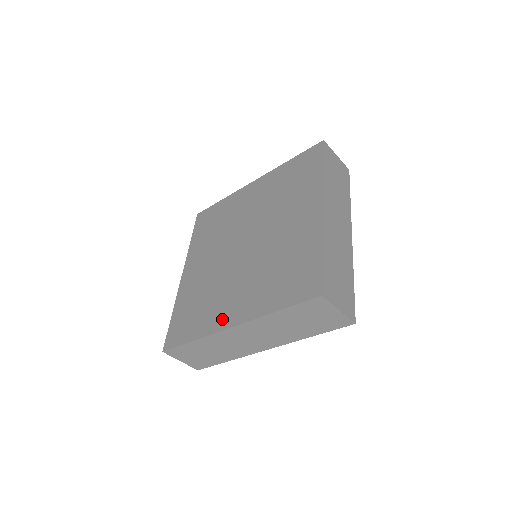
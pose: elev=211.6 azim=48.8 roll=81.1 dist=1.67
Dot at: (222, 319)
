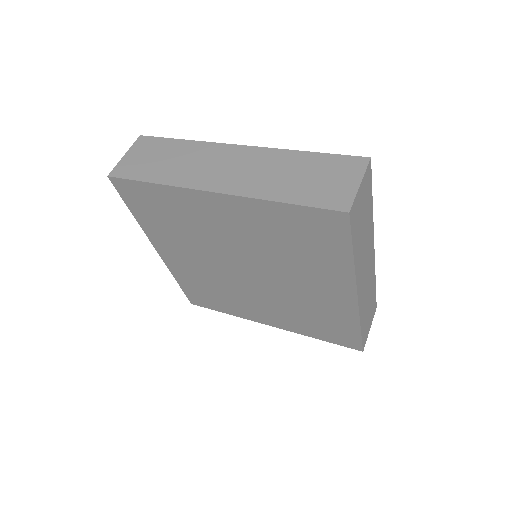
Dot at: (255, 317)
